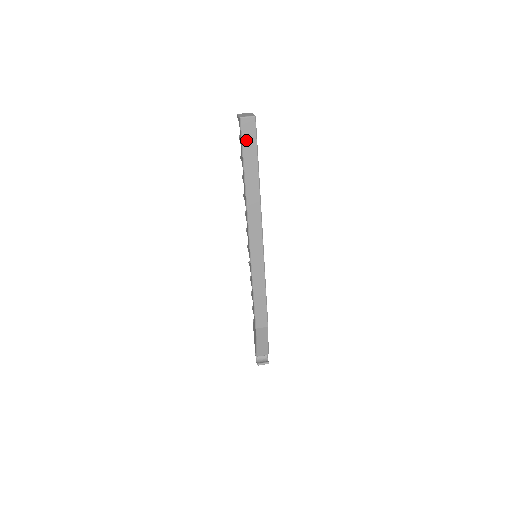
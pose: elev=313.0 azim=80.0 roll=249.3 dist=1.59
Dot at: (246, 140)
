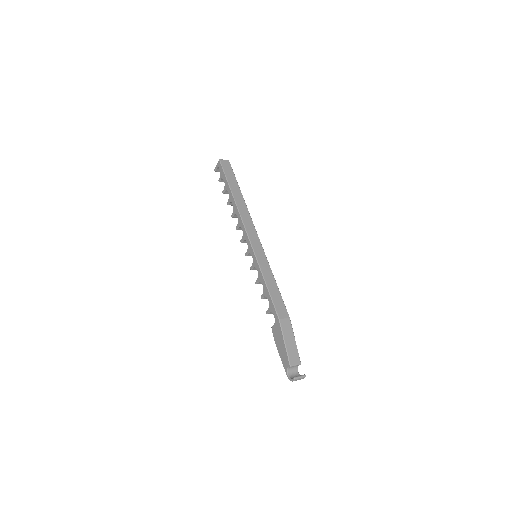
Dot at: (226, 171)
